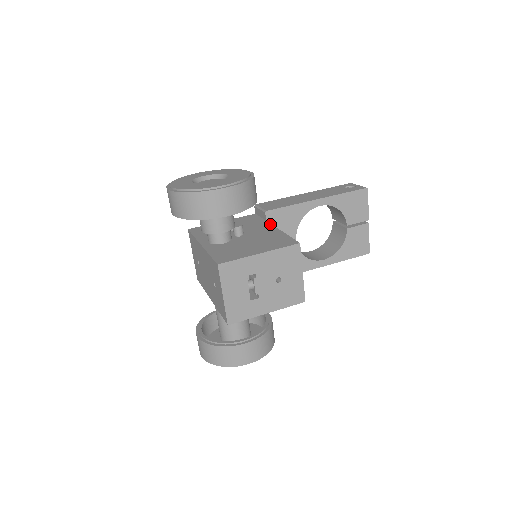
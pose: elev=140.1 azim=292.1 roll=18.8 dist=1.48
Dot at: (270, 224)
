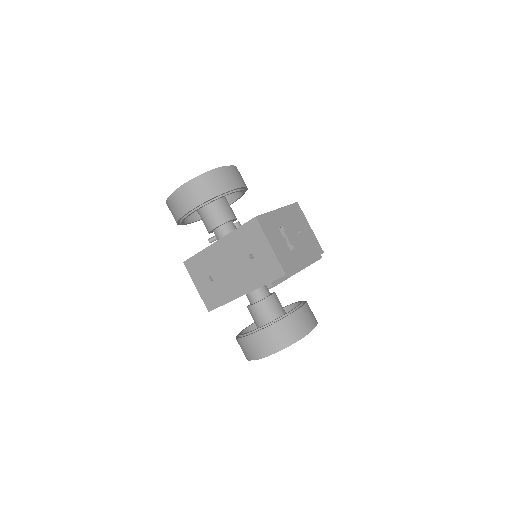
Dot at: occluded
